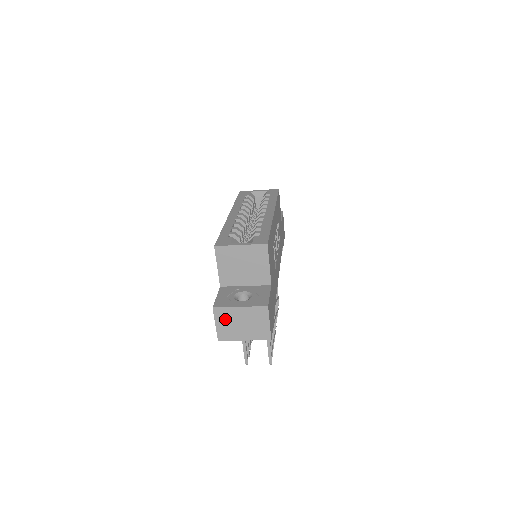
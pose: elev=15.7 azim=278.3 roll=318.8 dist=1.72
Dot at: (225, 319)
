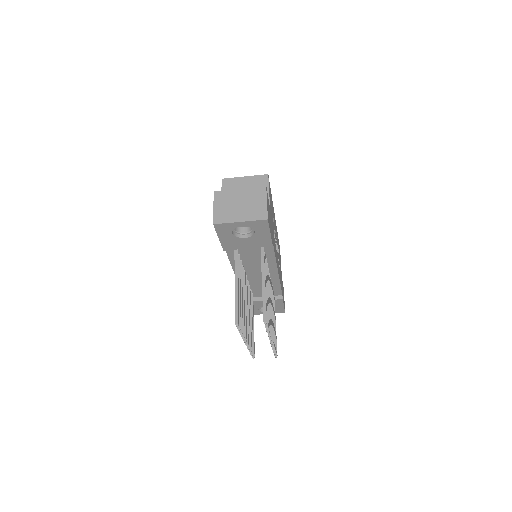
Dot at: (224, 202)
